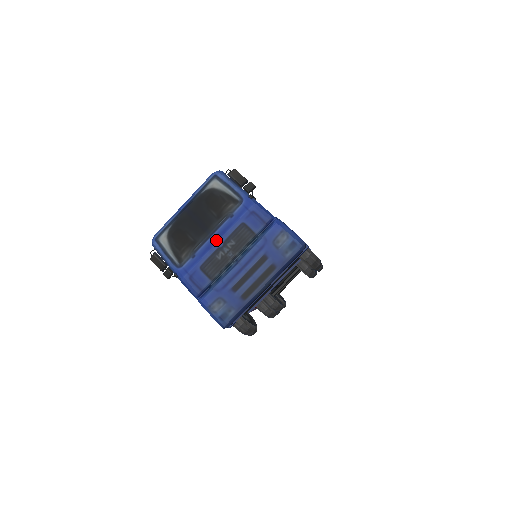
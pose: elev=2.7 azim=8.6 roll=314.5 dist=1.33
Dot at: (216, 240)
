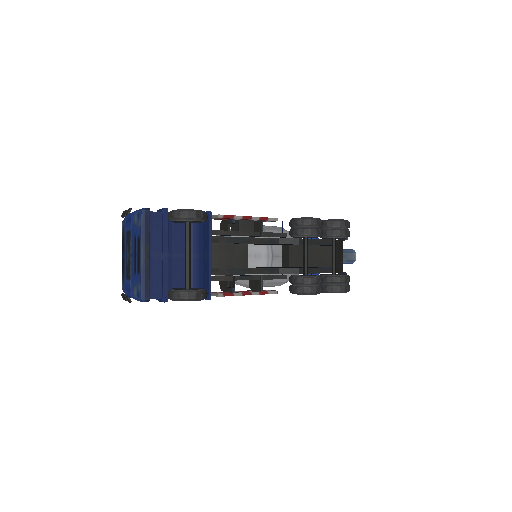
Dot at: (125, 255)
